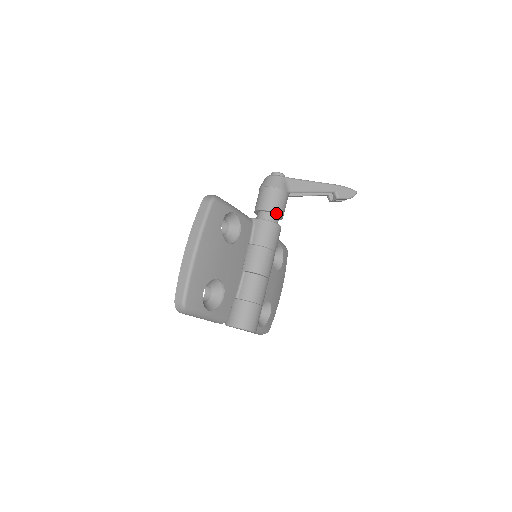
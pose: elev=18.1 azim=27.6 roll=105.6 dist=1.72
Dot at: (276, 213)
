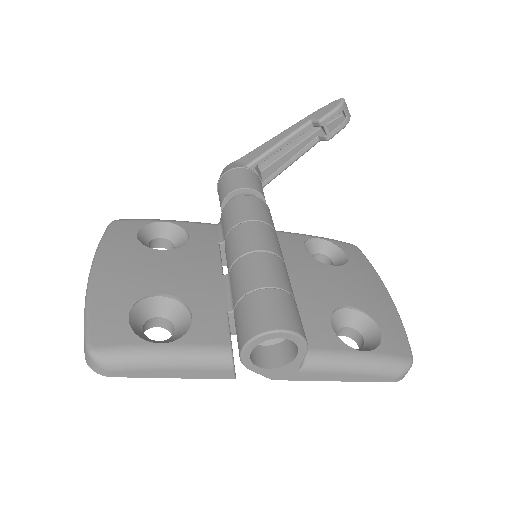
Dot at: (236, 190)
